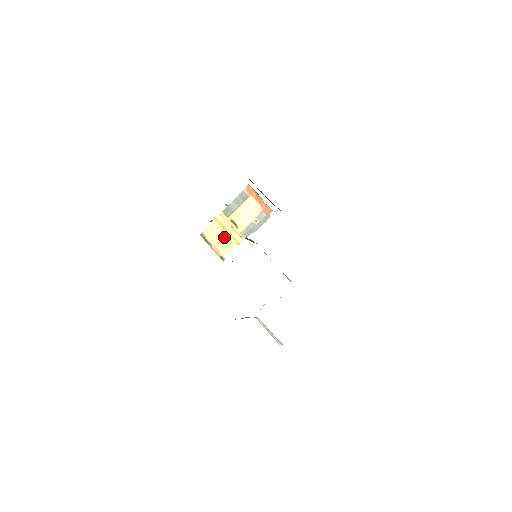
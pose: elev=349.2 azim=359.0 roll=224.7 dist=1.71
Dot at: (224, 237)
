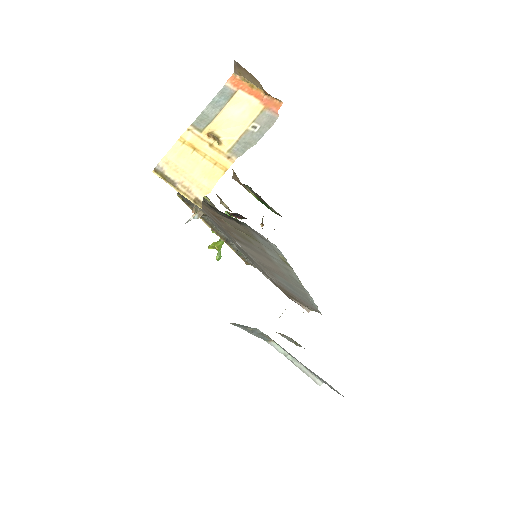
Dot at: (198, 165)
